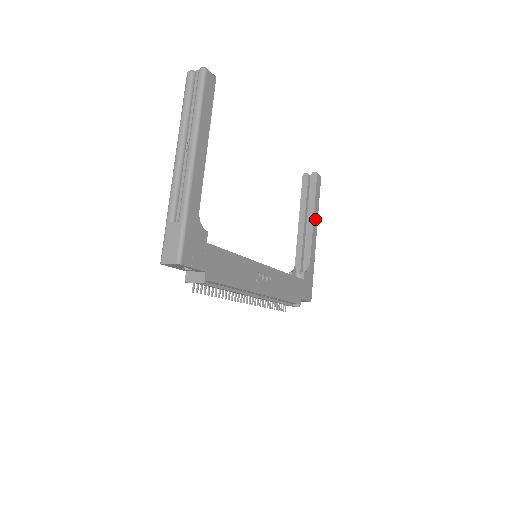
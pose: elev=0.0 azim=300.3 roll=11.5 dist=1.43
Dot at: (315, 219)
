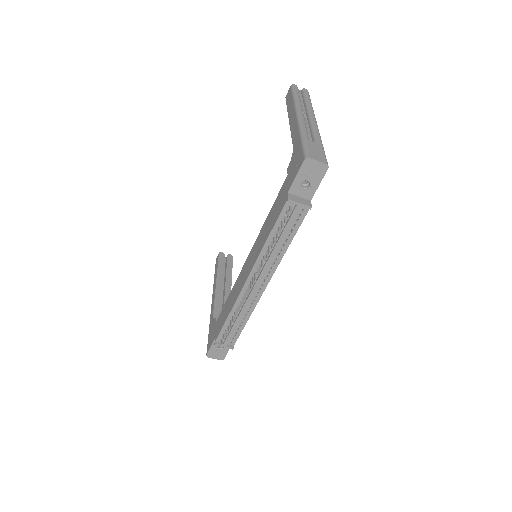
Dot at: occluded
